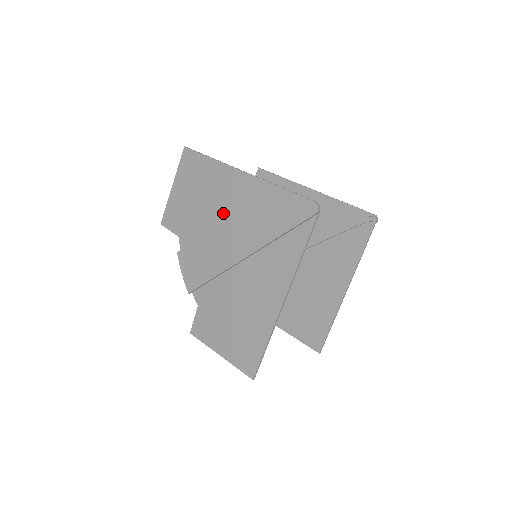
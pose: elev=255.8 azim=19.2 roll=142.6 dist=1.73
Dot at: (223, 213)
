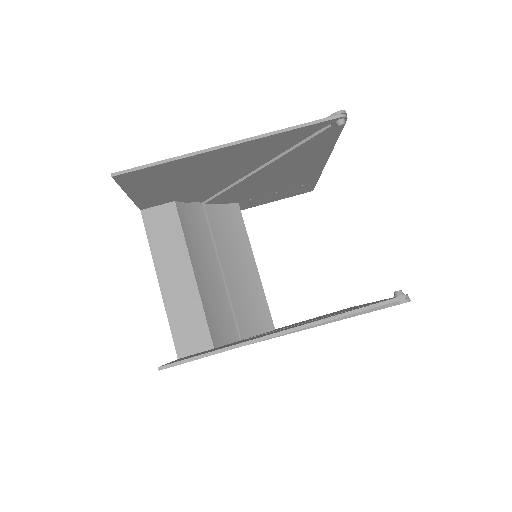
Dot at: (279, 175)
